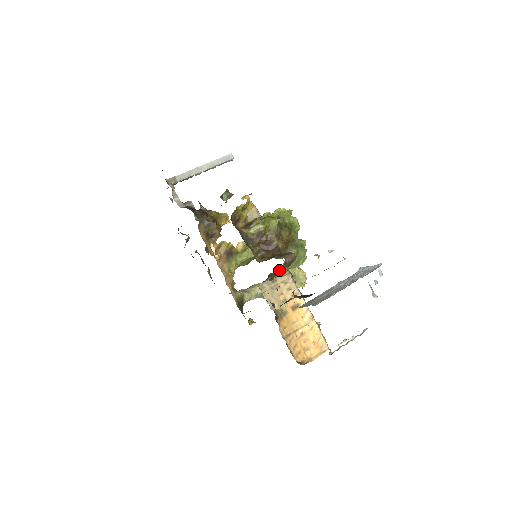
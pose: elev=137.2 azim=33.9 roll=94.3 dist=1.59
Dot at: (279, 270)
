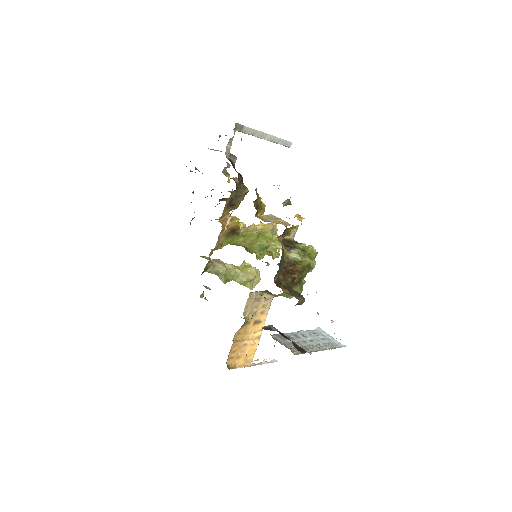
Dot at: (245, 262)
